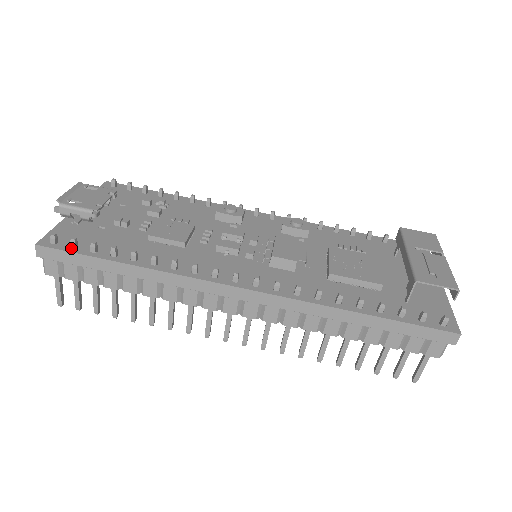
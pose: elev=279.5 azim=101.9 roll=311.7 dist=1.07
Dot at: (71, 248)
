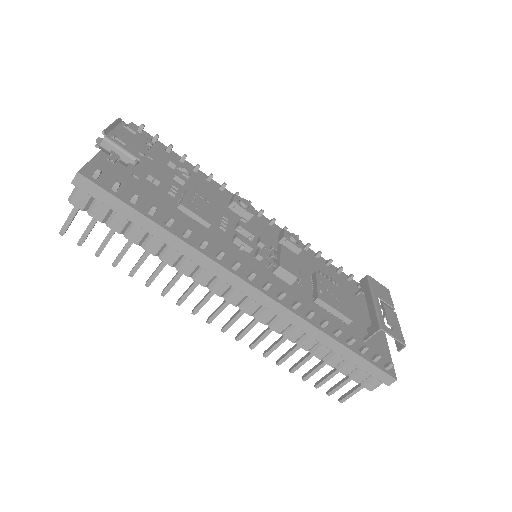
Dot at: (112, 190)
